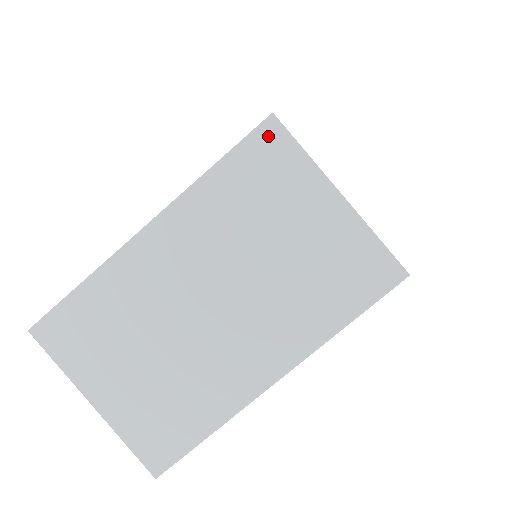
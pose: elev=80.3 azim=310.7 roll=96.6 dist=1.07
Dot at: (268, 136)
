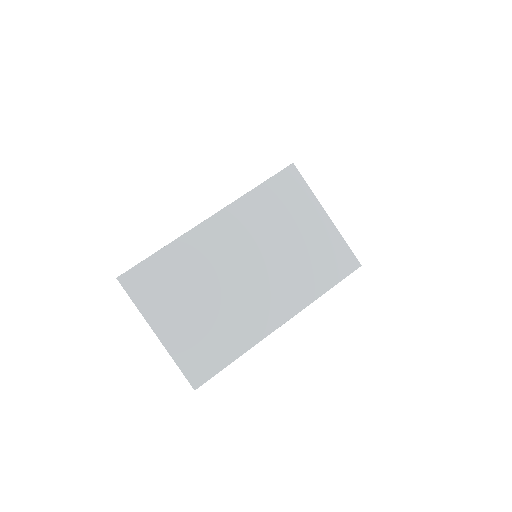
Dot at: (289, 175)
